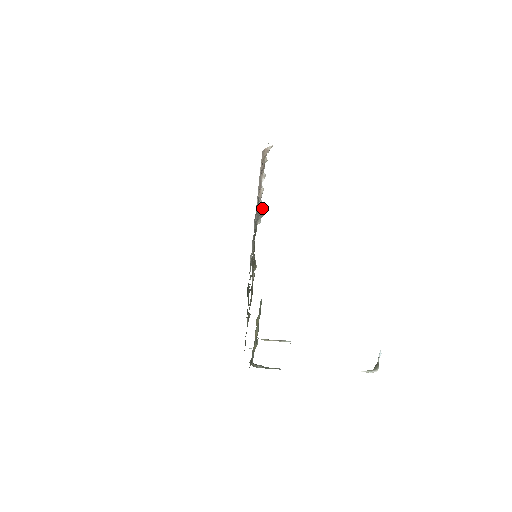
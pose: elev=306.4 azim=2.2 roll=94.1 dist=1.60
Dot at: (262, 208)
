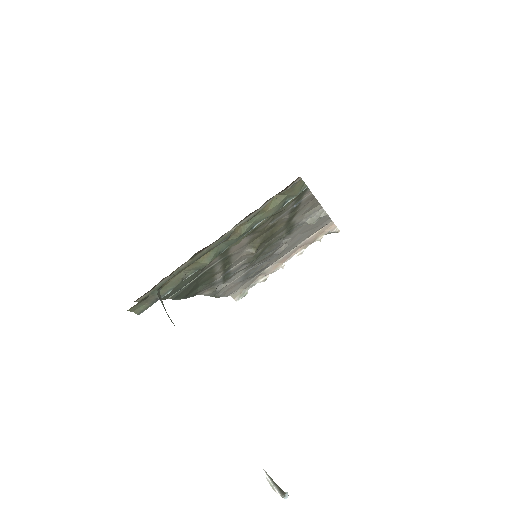
Dot at: (323, 211)
